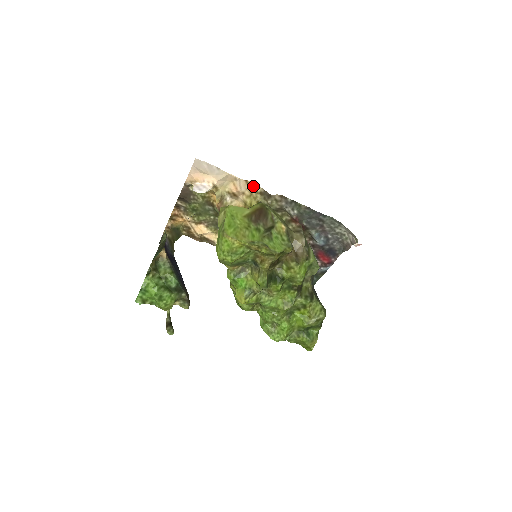
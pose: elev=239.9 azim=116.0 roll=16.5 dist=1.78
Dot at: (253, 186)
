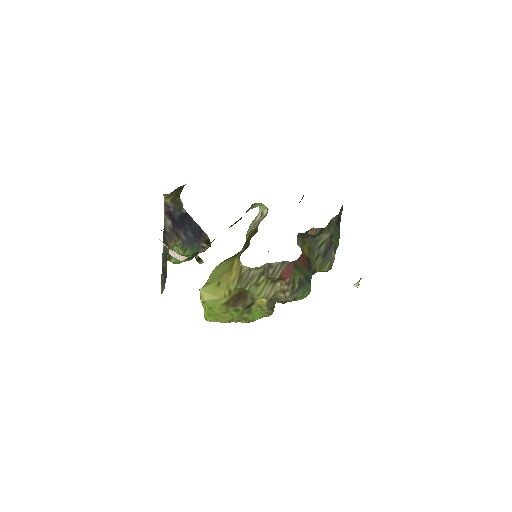
Dot at: occluded
